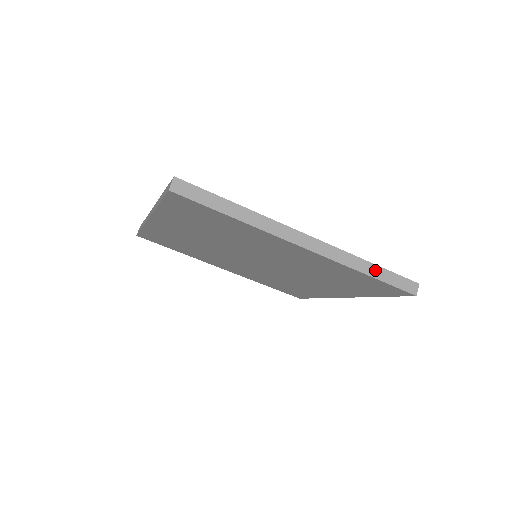
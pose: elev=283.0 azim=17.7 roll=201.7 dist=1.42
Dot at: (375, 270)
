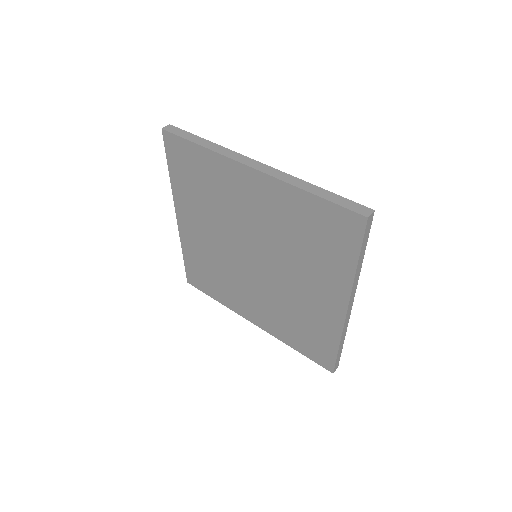
Dot at: (321, 192)
